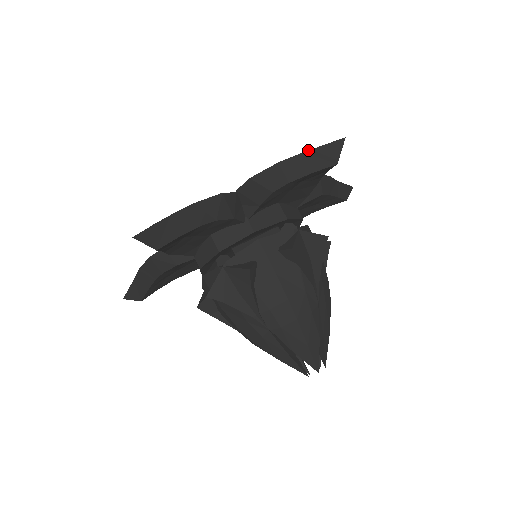
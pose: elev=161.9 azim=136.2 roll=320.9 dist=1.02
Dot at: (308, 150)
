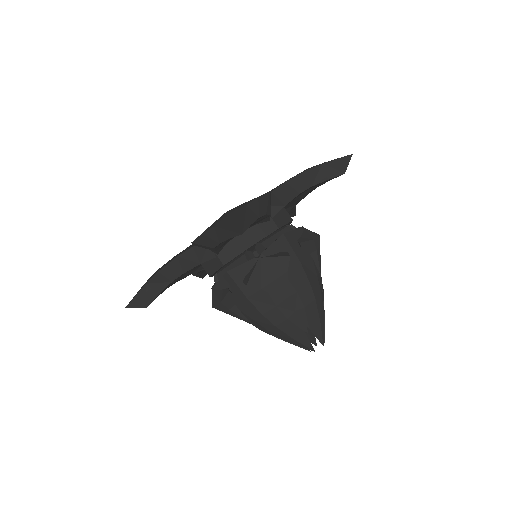
Dot at: (327, 162)
